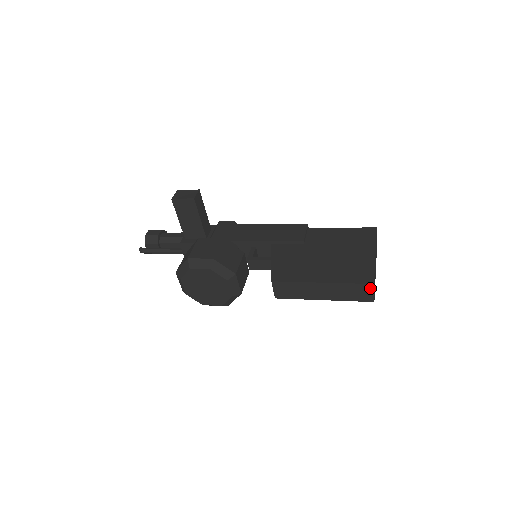
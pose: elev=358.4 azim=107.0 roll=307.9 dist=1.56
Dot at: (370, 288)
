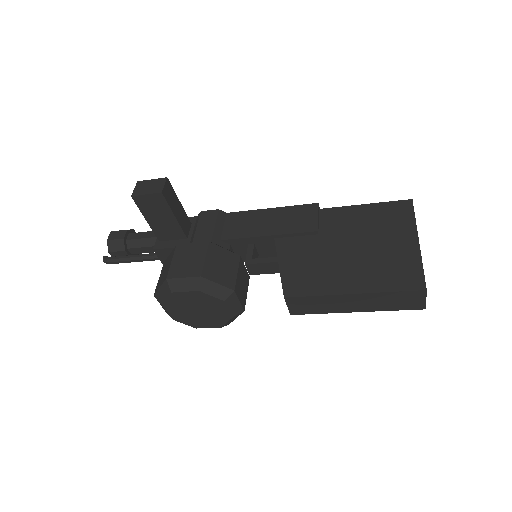
Dot at: (421, 295)
